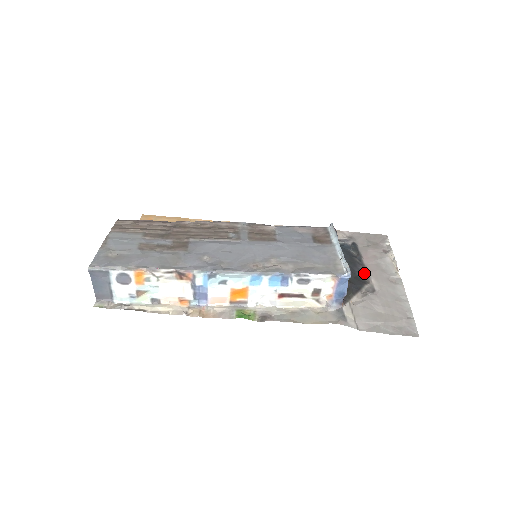
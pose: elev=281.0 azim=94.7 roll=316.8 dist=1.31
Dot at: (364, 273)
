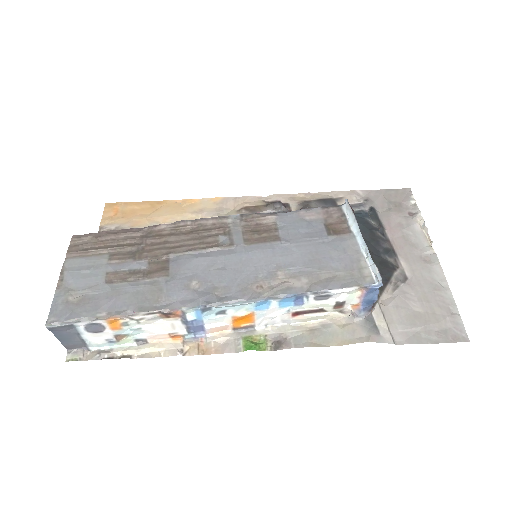
Dot at: (390, 254)
